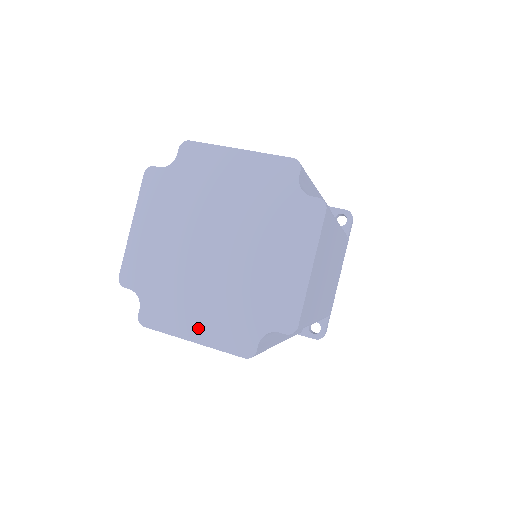
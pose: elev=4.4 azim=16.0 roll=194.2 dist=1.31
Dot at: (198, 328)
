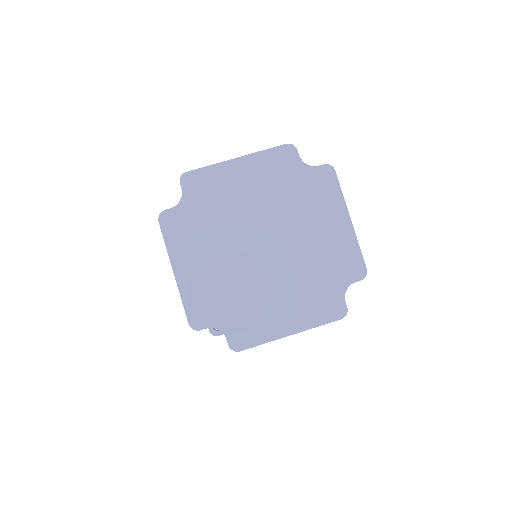
Dot at: (188, 270)
